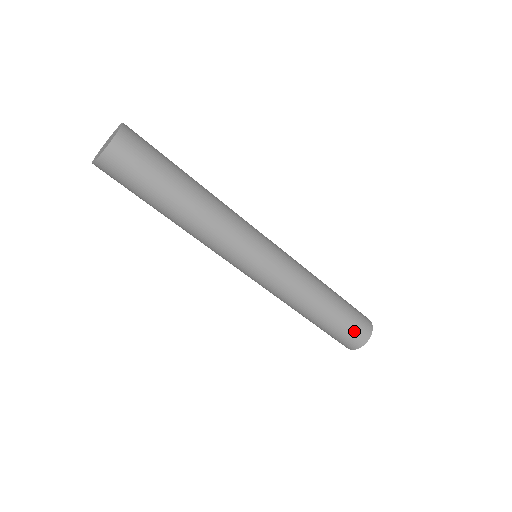
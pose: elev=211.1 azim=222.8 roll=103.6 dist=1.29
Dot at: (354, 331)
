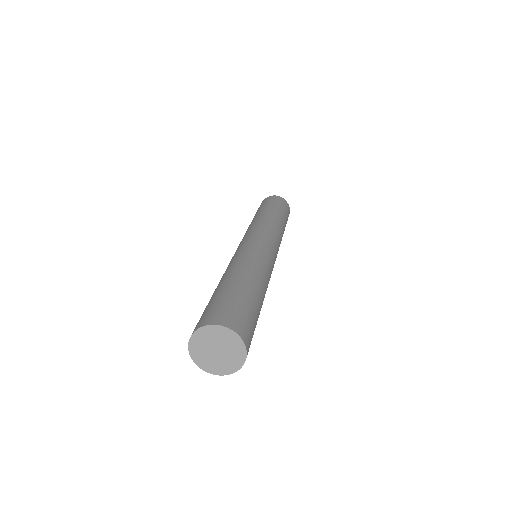
Dot at: occluded
